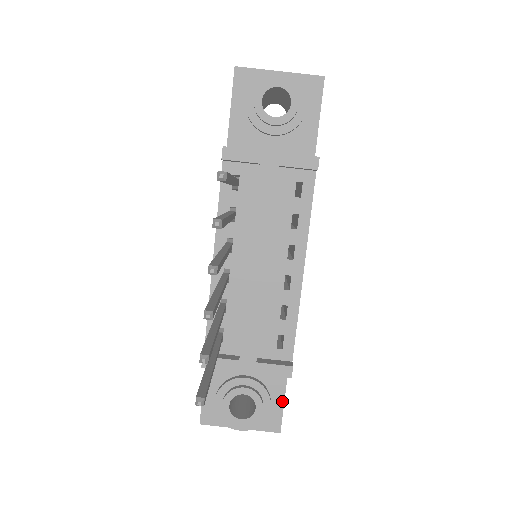
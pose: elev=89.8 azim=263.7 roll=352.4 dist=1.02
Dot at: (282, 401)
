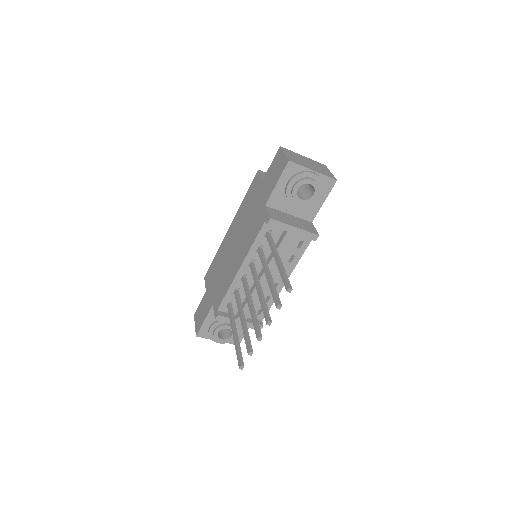
Dot at: occluded
